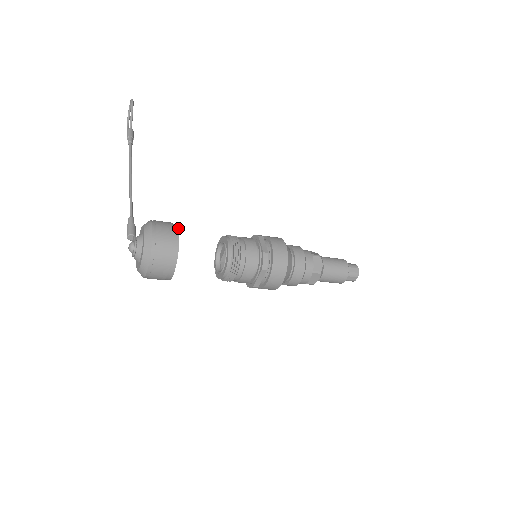
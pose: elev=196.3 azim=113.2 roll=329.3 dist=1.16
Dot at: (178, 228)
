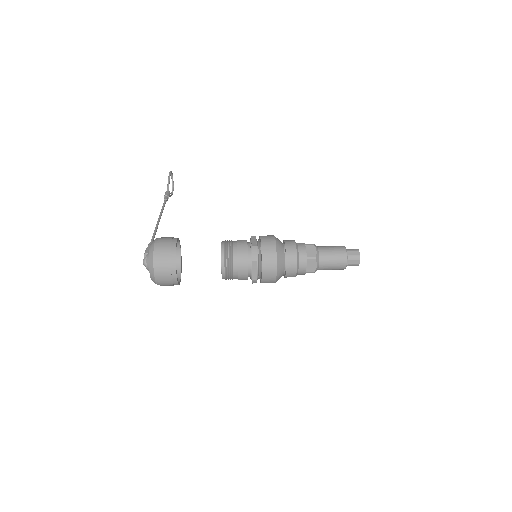
Dot at: (177, 239)
